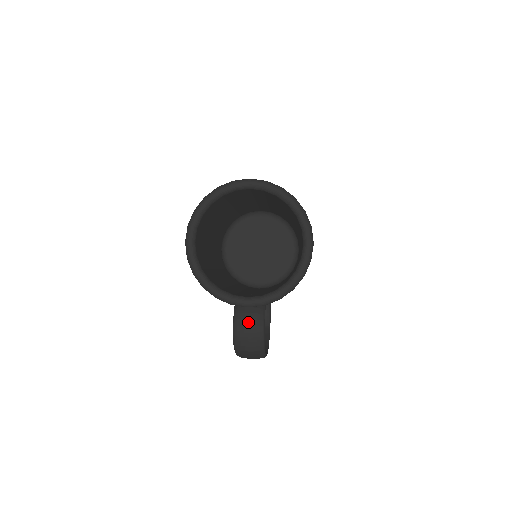
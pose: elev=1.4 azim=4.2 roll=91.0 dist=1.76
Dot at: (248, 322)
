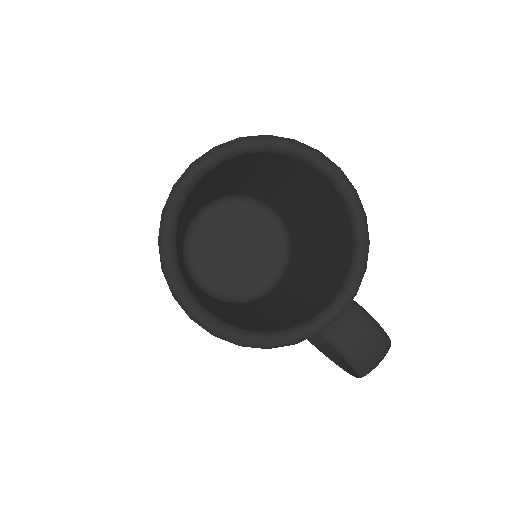
Dot at: (353, 332)
